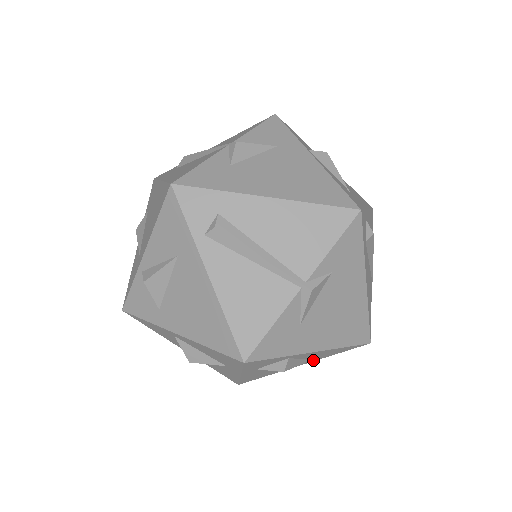
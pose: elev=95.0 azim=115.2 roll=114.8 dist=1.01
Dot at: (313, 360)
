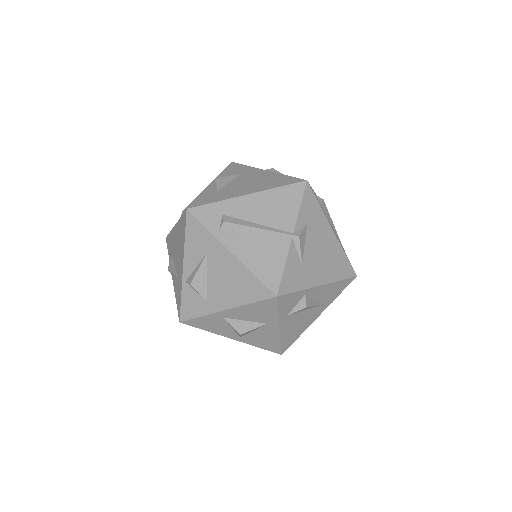
Dot at: (325, 306)
